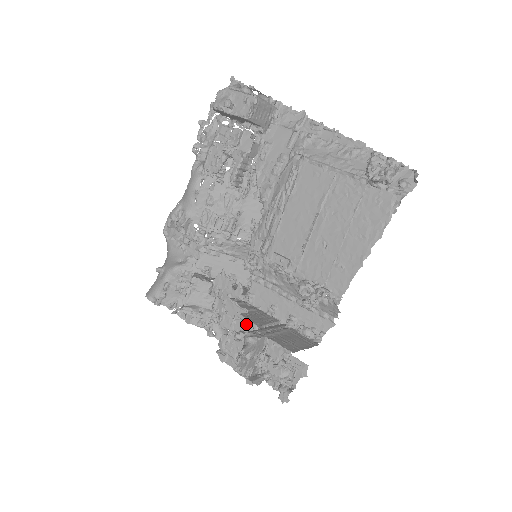
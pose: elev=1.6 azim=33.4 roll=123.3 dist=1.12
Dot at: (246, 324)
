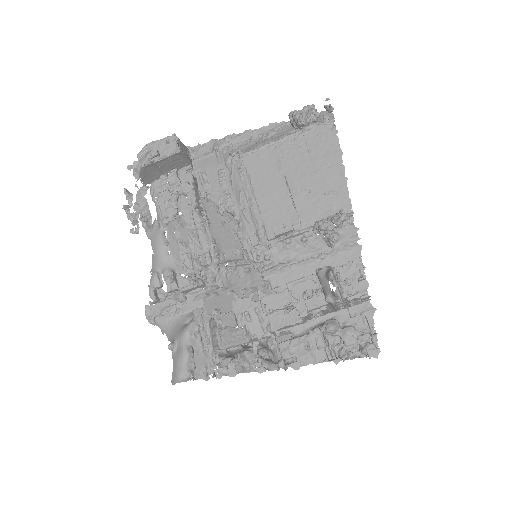
Dot at: (303, 284)
